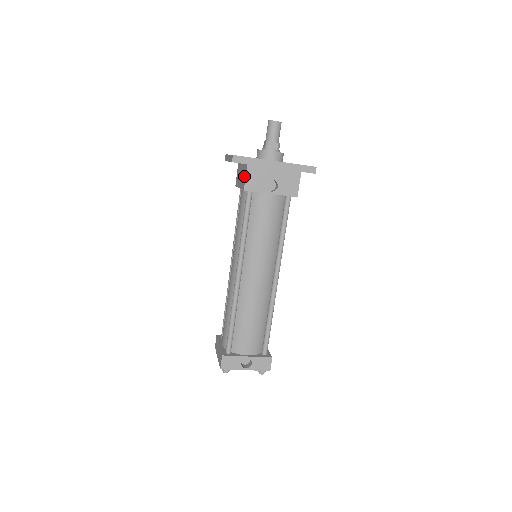
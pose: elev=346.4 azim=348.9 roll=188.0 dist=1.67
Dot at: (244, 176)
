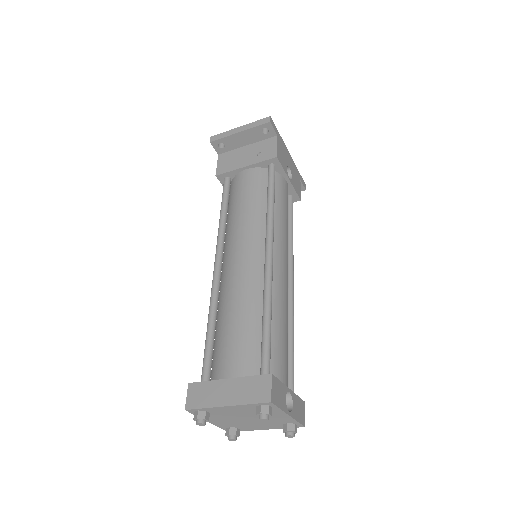
Dot at: (270, 147)
